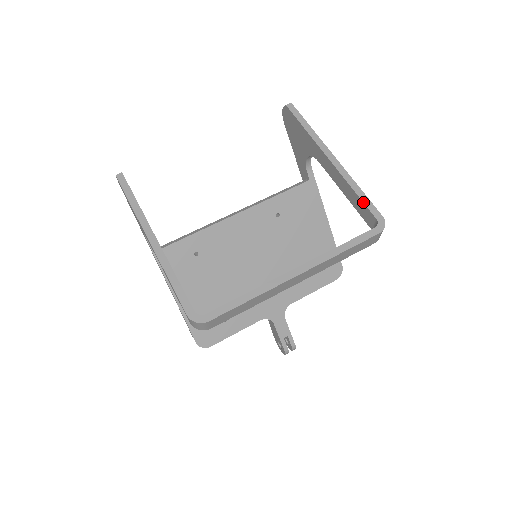
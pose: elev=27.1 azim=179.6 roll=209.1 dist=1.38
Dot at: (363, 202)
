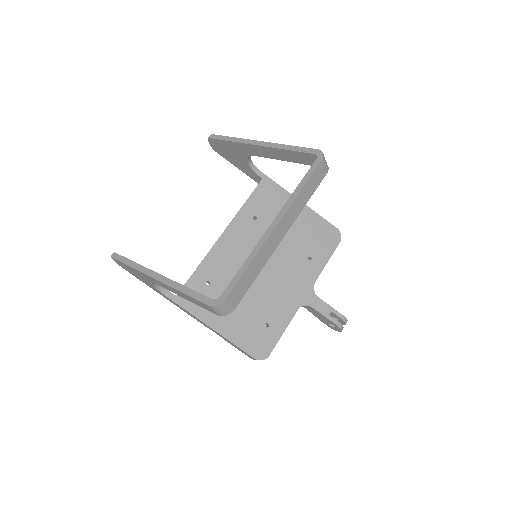
Dot at: (297, 151)
